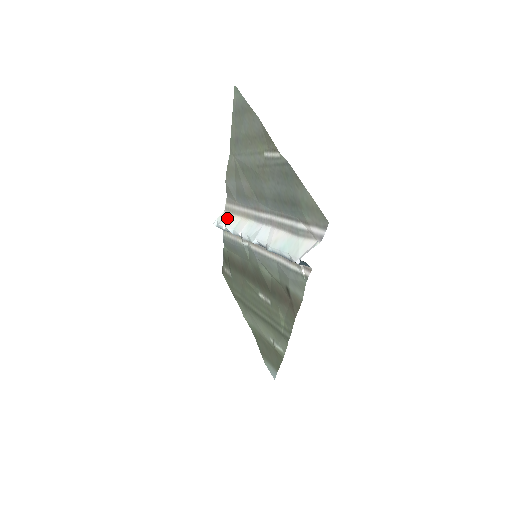
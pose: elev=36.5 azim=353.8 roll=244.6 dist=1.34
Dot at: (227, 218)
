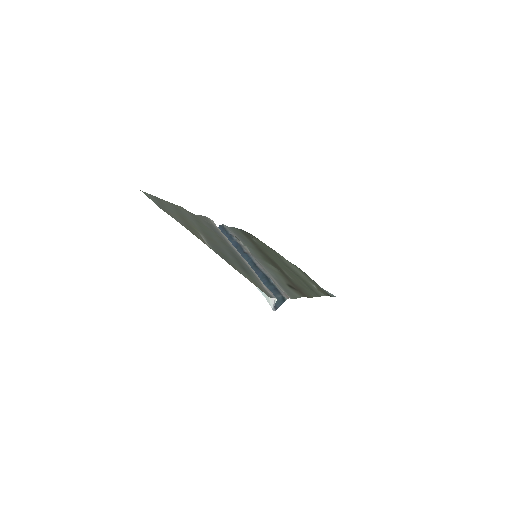
Dot at: occluded
